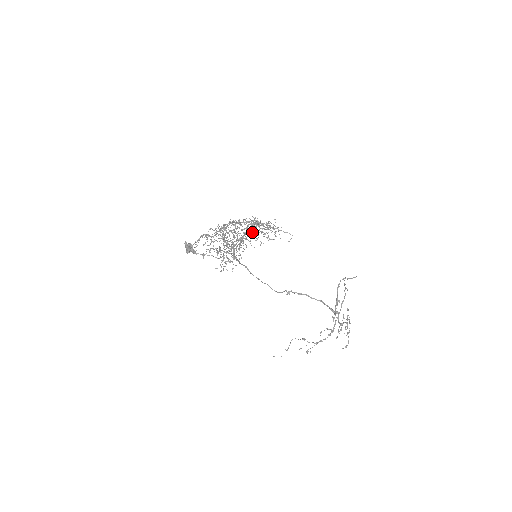
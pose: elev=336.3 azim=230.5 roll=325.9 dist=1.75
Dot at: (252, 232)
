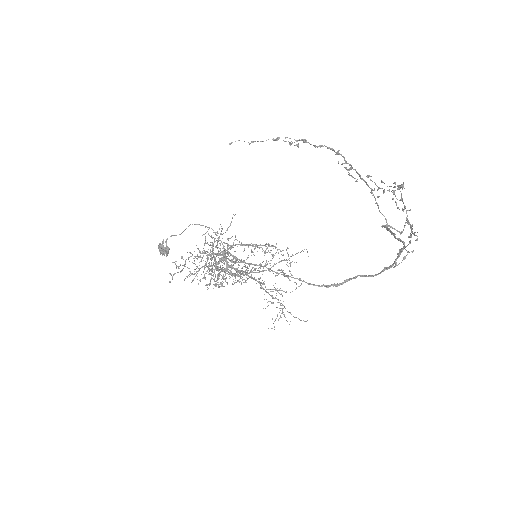
Dot at: occluded
